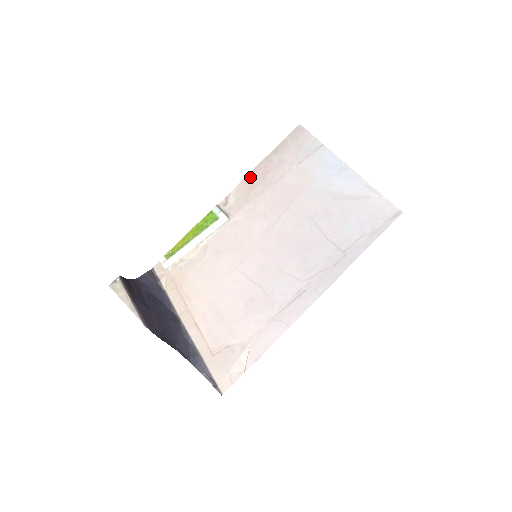
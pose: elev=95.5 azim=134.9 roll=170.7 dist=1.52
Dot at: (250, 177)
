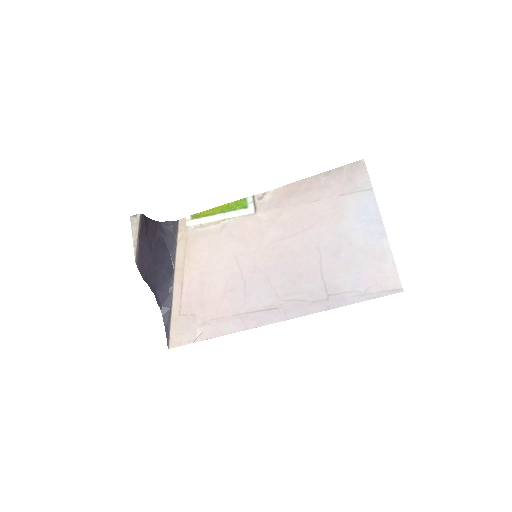
Dot at: (293, 185)
